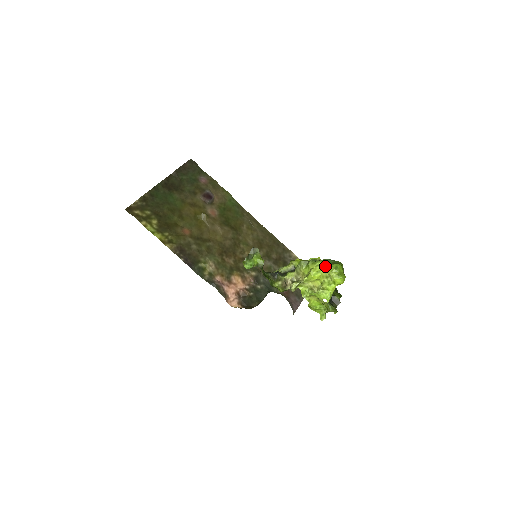
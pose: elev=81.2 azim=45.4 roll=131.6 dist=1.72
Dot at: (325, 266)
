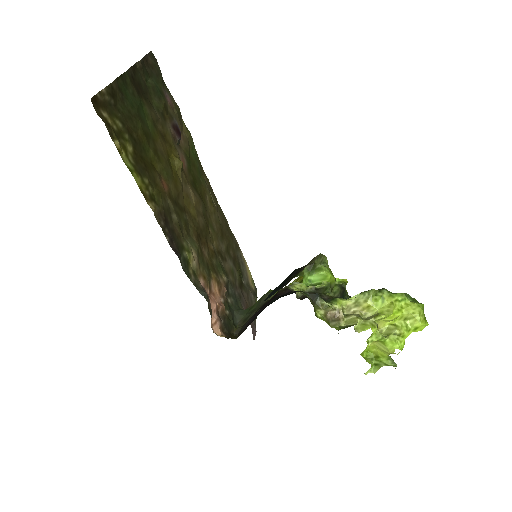
Dot at: (408, 303)
